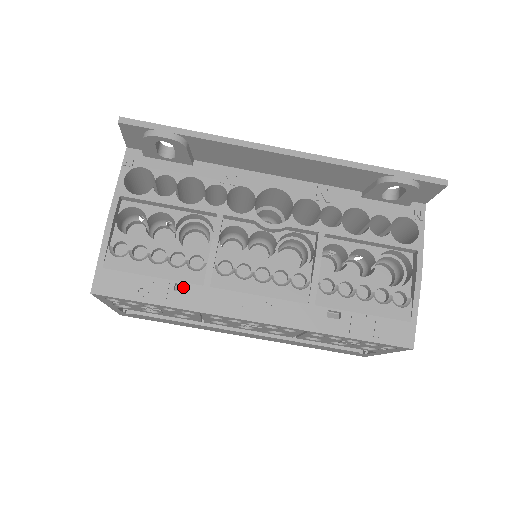
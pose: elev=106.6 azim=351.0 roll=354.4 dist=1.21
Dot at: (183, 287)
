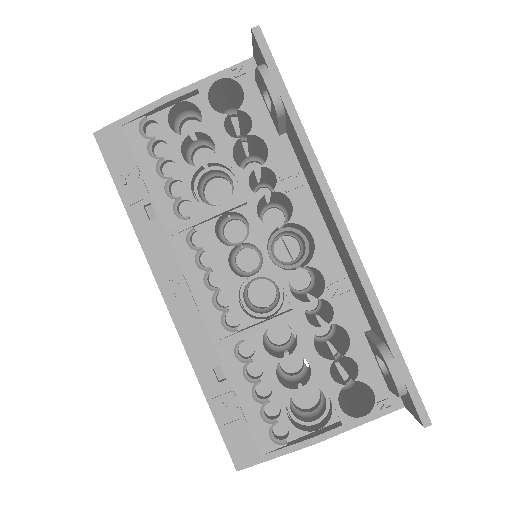
Dot at: (155, 212)
